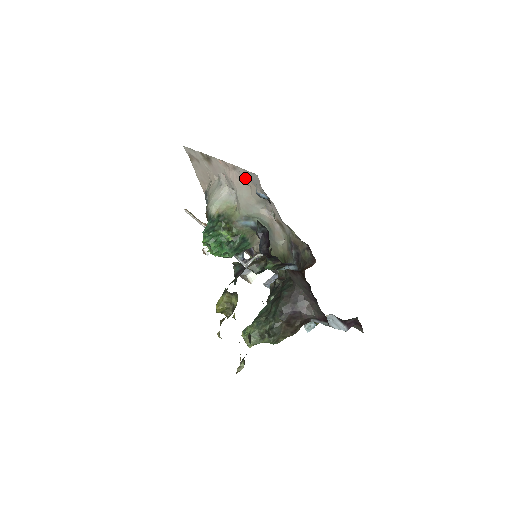
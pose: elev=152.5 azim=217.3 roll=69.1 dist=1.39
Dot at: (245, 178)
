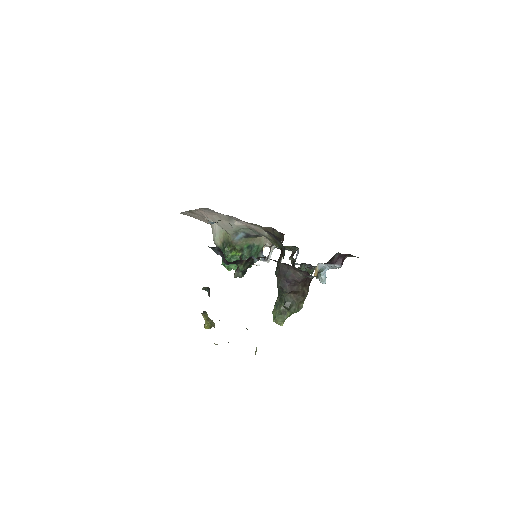
Dot at: (209, 212)
